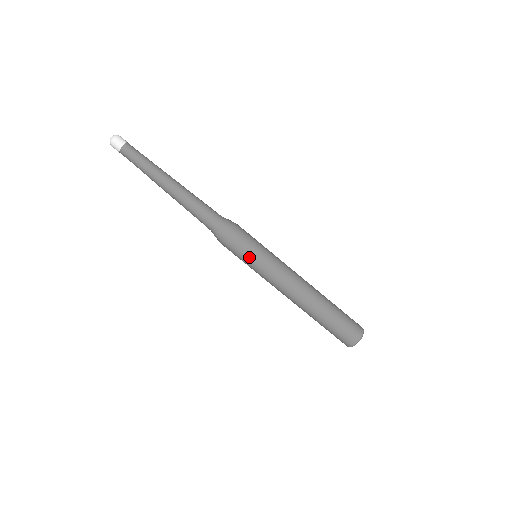
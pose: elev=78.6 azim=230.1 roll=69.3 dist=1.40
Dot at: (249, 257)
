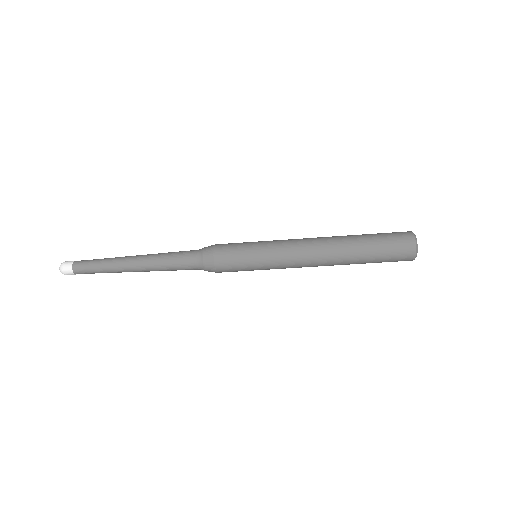
Dot at: (249, 270)
